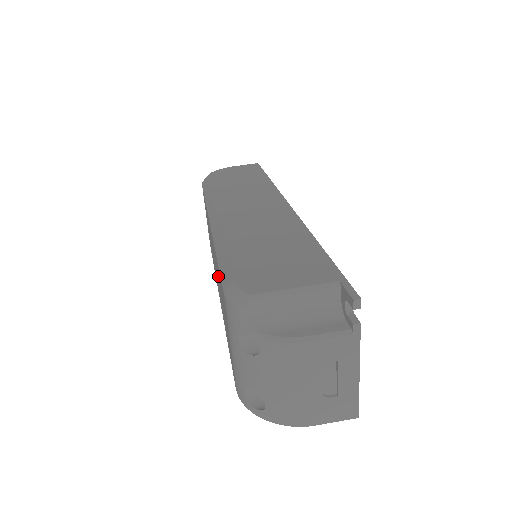
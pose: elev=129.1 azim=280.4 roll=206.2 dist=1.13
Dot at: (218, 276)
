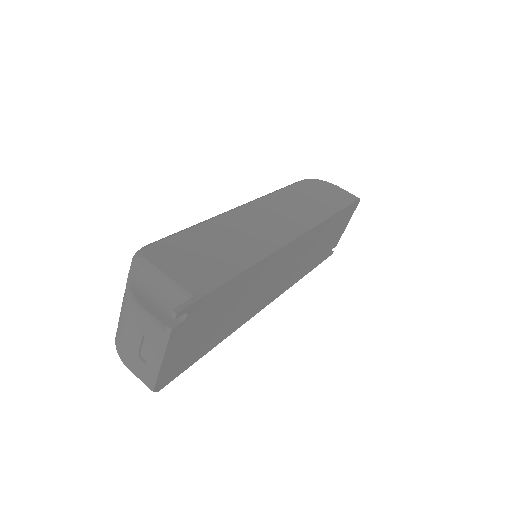
Dot at: occluded
